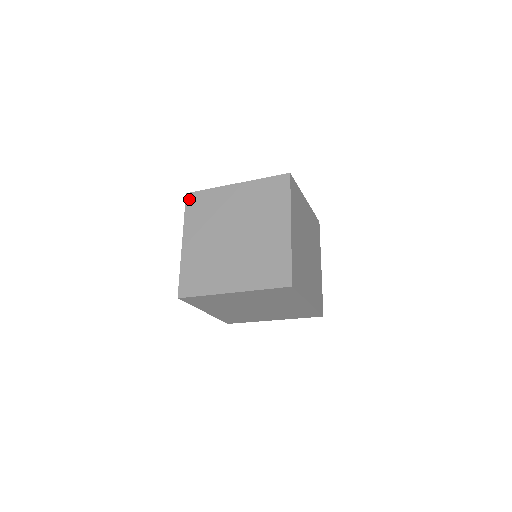
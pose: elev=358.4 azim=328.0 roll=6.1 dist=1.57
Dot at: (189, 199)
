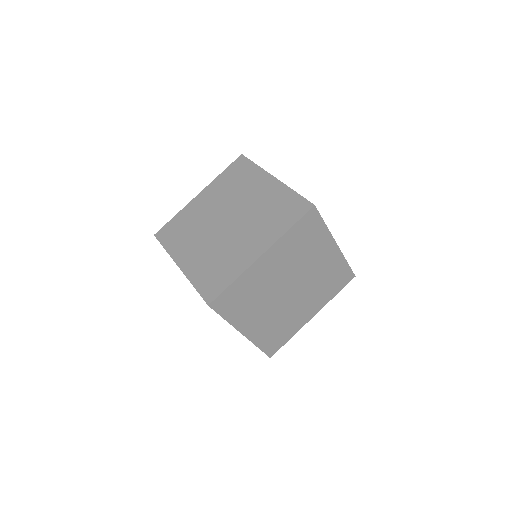
Dot at: (238, 161)
